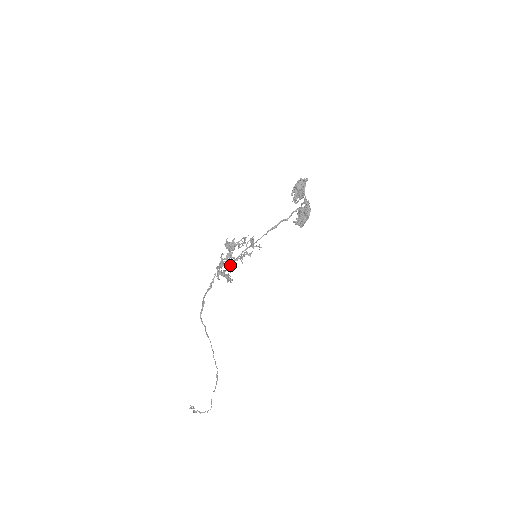
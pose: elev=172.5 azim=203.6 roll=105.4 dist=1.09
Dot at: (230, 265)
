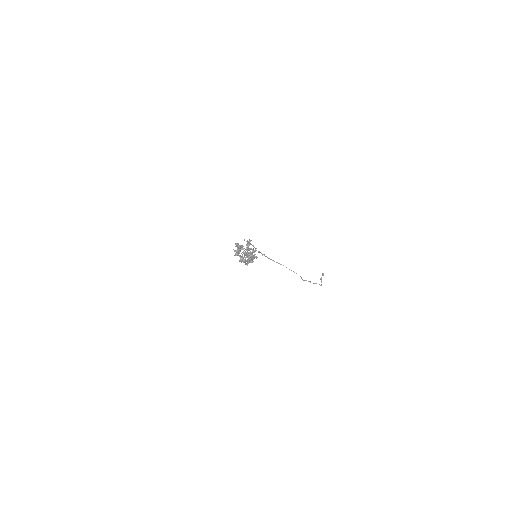
Dot at: (247, 255)
